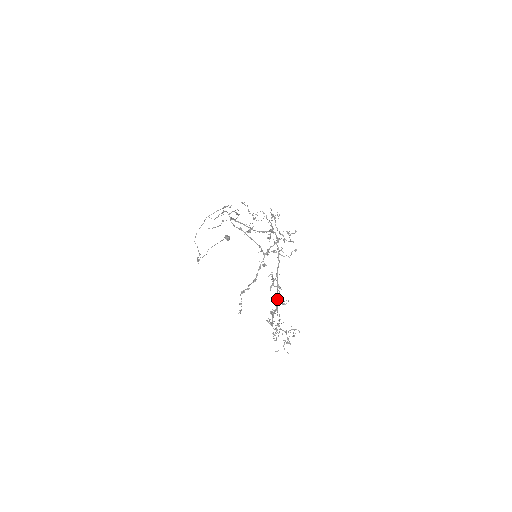
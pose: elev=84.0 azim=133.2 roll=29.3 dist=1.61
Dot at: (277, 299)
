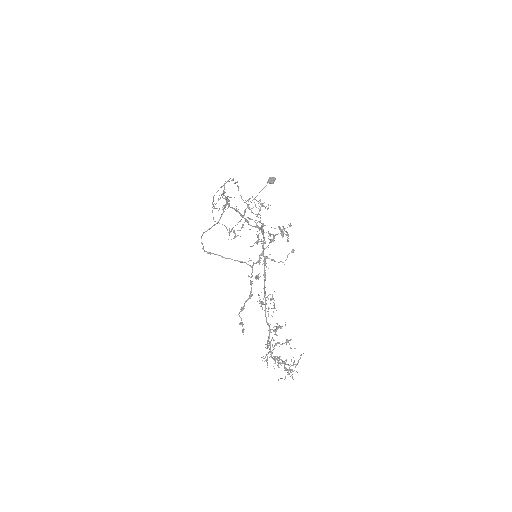
Dot at: occluded
